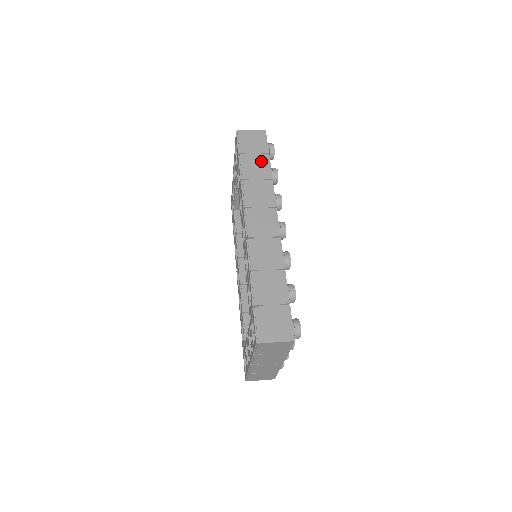
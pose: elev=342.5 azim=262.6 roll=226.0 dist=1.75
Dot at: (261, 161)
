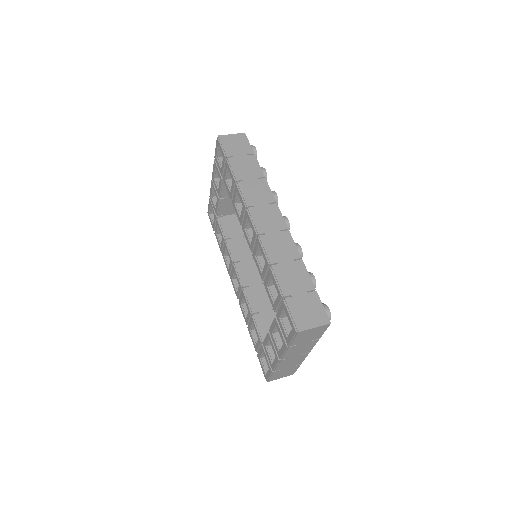
Dot at: (249, 162)
